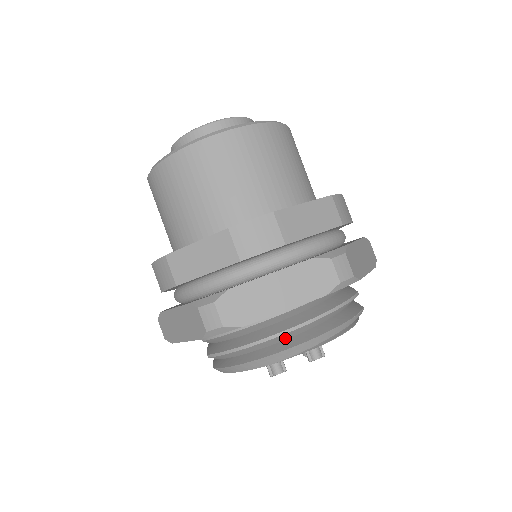
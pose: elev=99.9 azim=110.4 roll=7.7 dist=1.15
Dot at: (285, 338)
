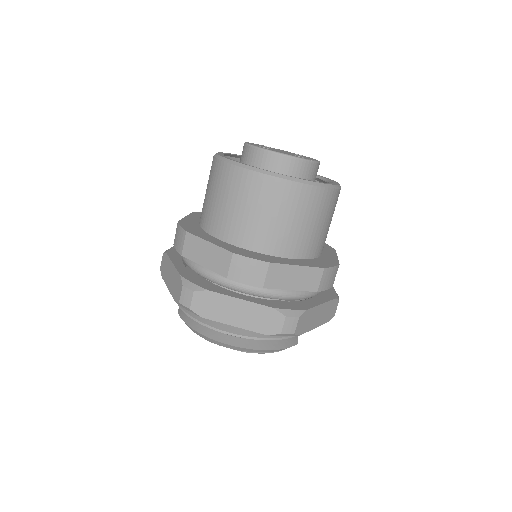
Dot at: occluded
